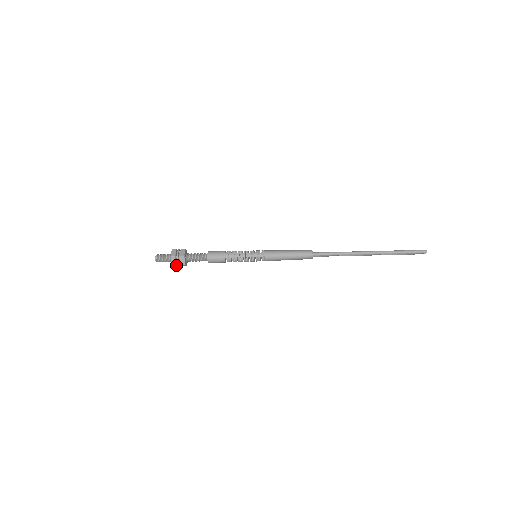
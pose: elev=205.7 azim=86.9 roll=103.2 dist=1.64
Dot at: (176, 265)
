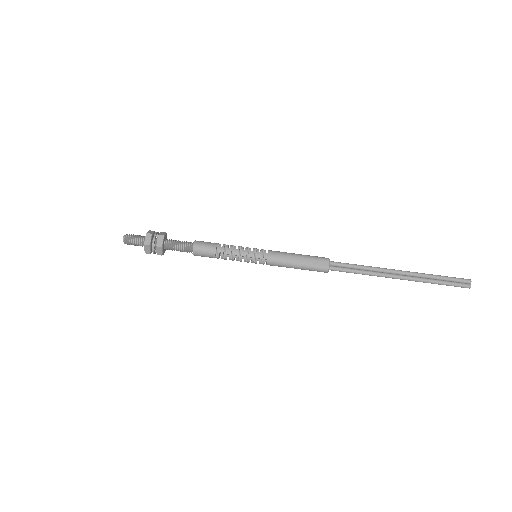
Dot at: (150, 239)
